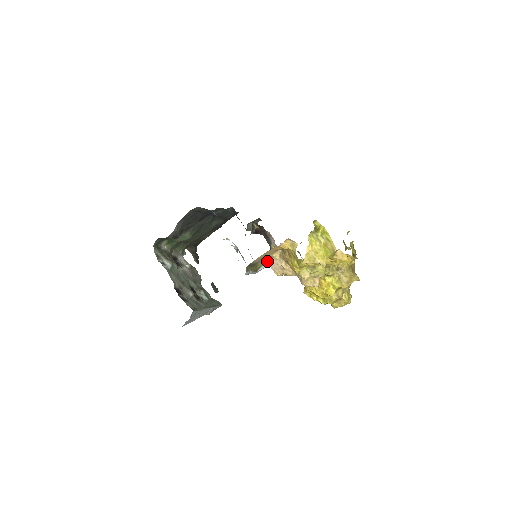
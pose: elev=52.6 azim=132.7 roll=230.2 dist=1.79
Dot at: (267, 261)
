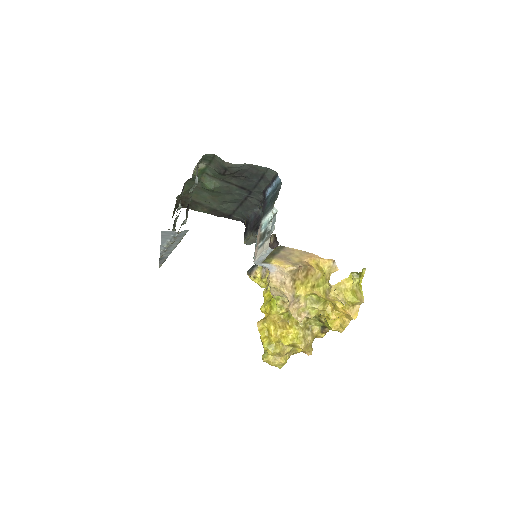
Dot at: (275, 265)
